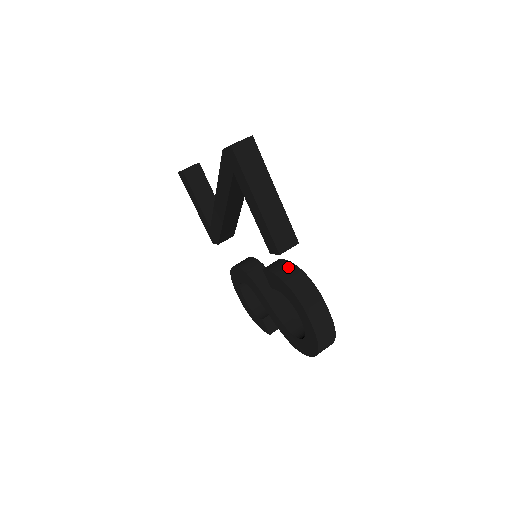
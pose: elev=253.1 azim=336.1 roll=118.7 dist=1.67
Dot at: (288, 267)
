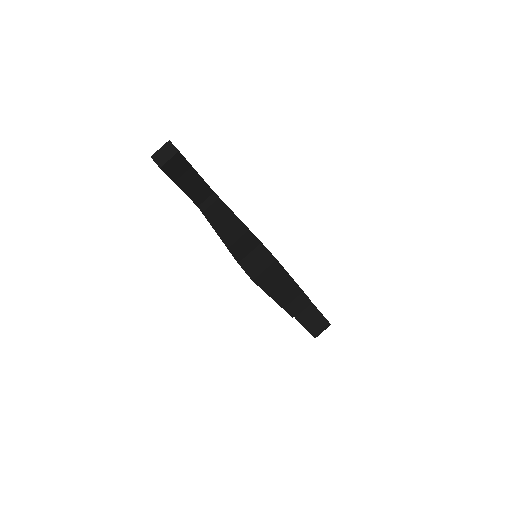
Dot at: occluded
